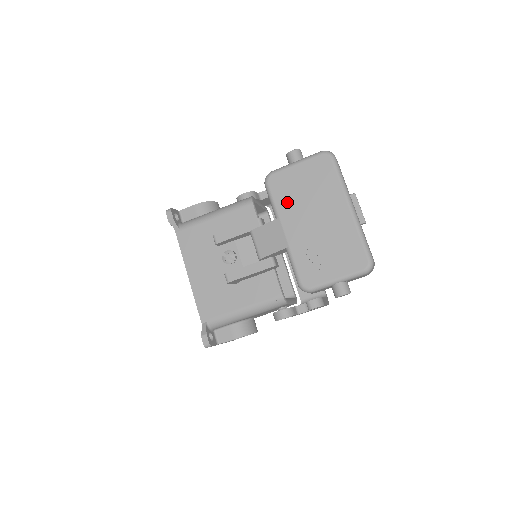
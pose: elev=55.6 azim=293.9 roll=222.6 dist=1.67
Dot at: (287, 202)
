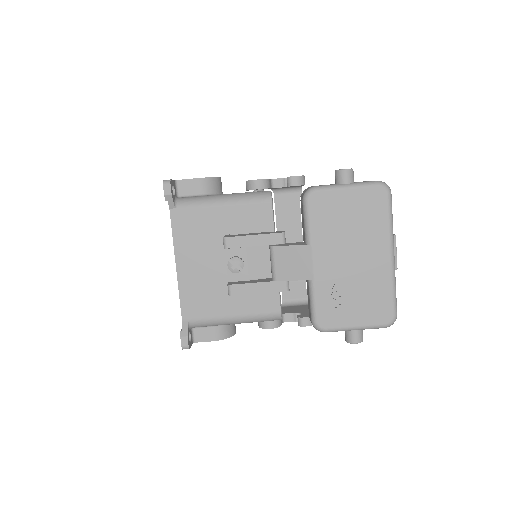
Dot at: (325, 229)
